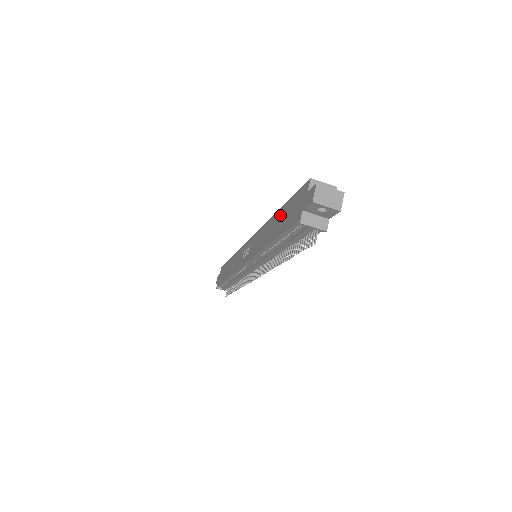
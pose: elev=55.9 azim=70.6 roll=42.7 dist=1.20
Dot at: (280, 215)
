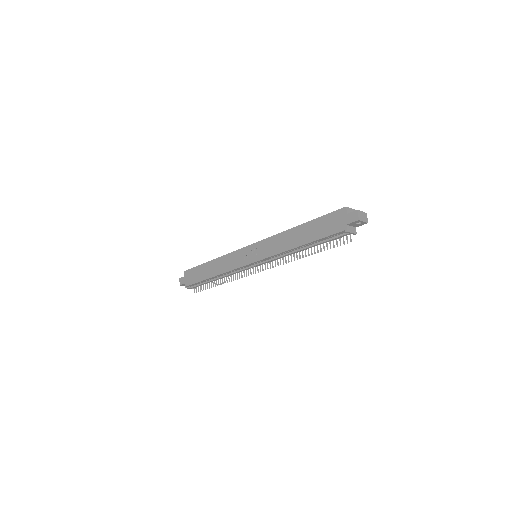
Dot at: (308, 227)
